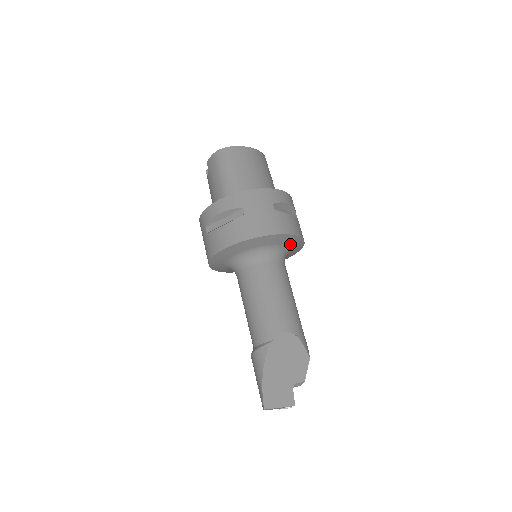
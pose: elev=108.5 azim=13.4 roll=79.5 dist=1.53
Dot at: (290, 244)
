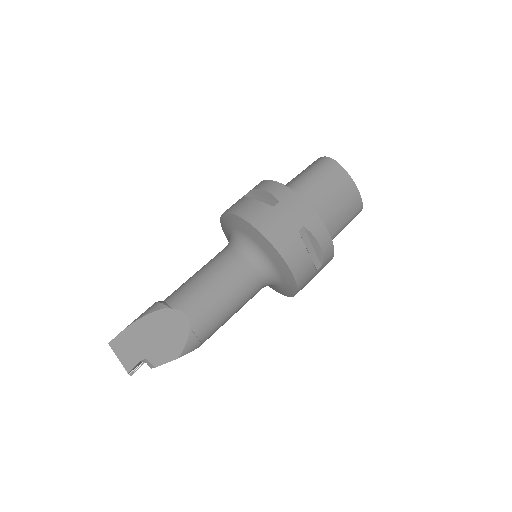
Dot at: (282, 273)
